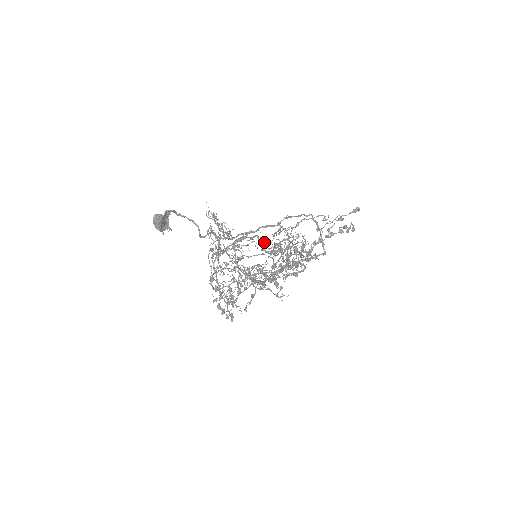
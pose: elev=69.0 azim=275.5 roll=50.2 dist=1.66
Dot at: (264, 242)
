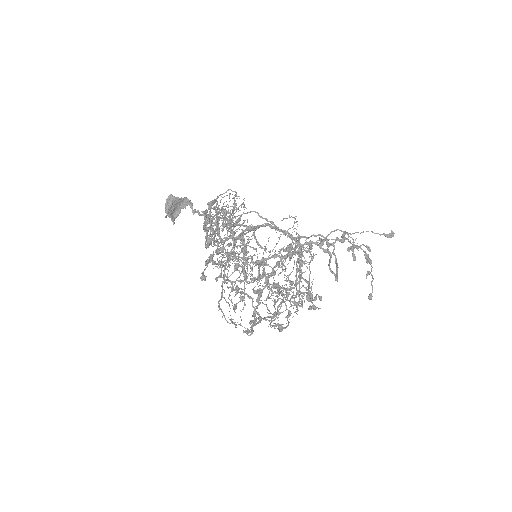
Dot at: occluded
